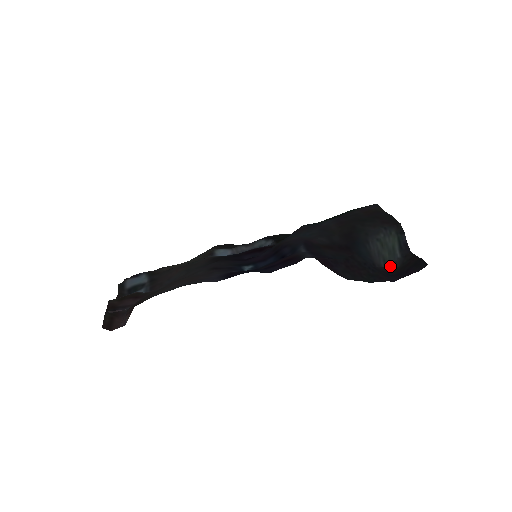
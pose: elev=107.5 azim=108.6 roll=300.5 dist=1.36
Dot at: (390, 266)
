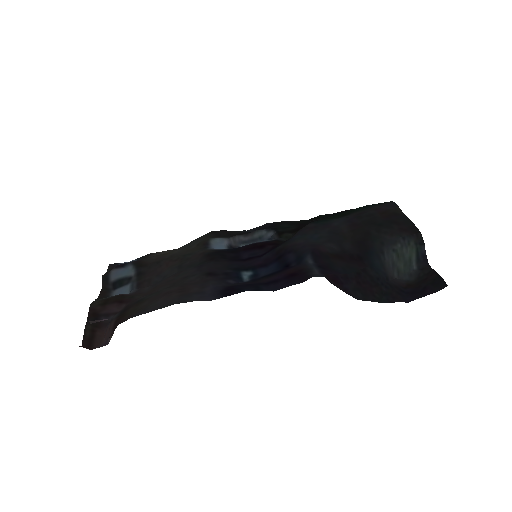
Dot at: (404, 278)
